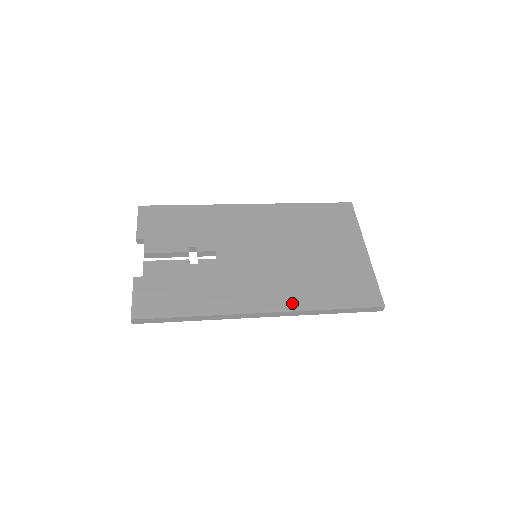
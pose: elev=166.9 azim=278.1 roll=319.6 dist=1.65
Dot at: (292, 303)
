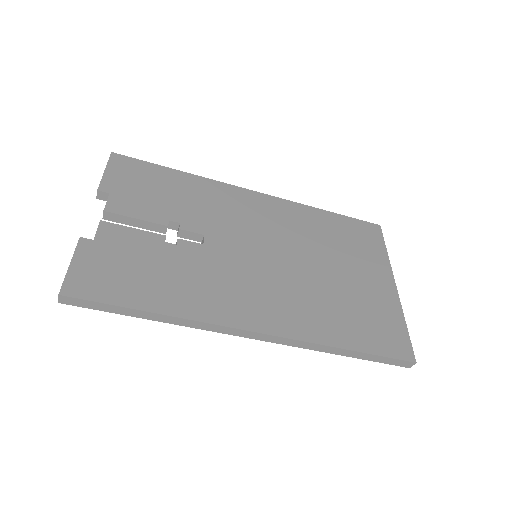
Dot at: (297, 328)
